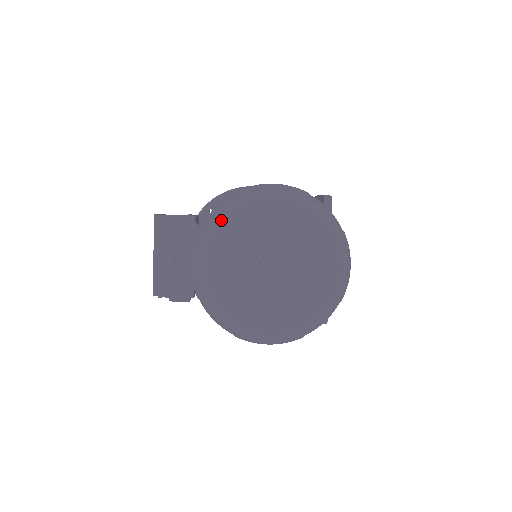
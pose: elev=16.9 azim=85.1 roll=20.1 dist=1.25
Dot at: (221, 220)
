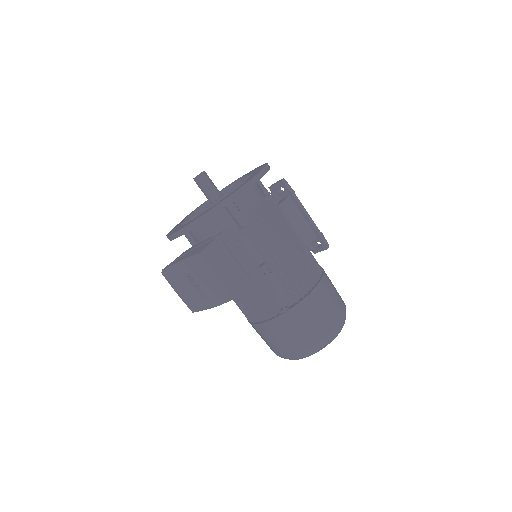
Dot at: occluded
